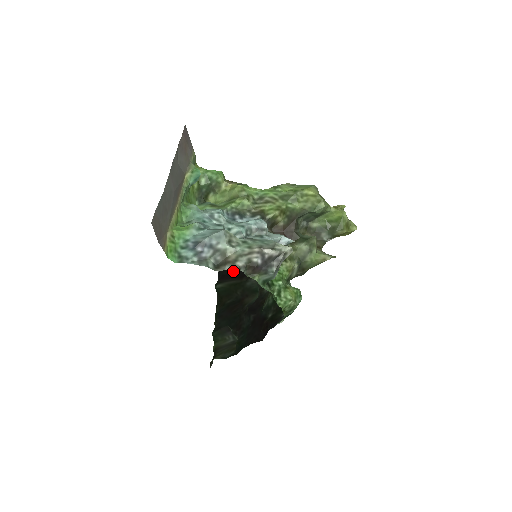
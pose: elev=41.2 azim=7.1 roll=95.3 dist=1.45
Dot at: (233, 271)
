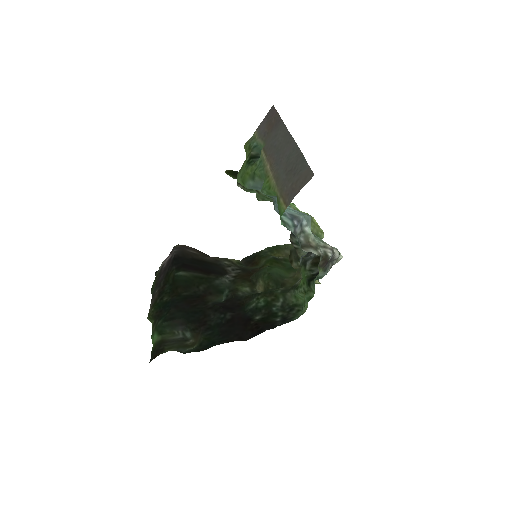
Dot at: (196, 264)
